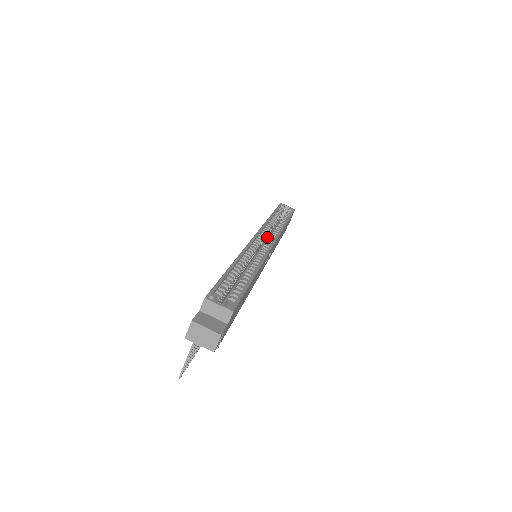
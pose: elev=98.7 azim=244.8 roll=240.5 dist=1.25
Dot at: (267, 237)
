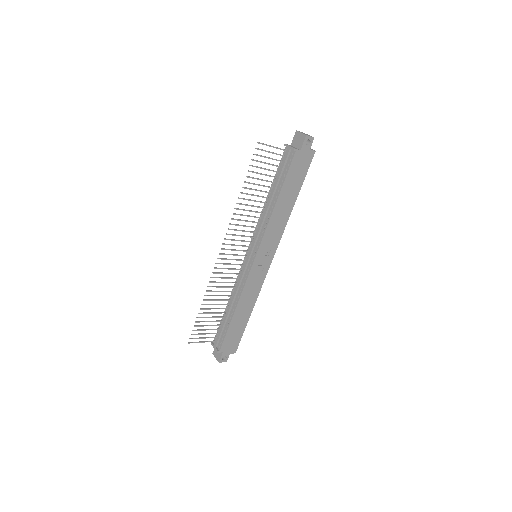
Dot at: occluded
